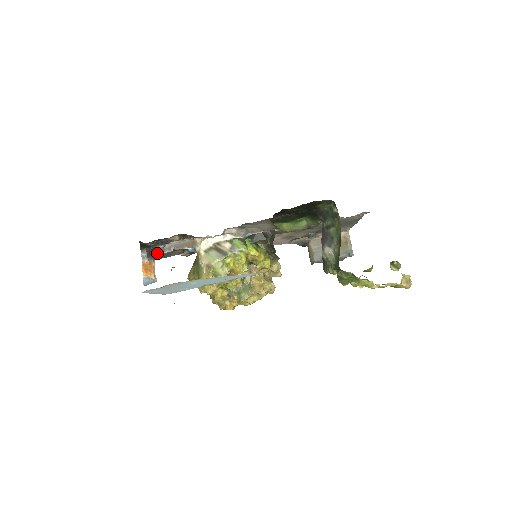
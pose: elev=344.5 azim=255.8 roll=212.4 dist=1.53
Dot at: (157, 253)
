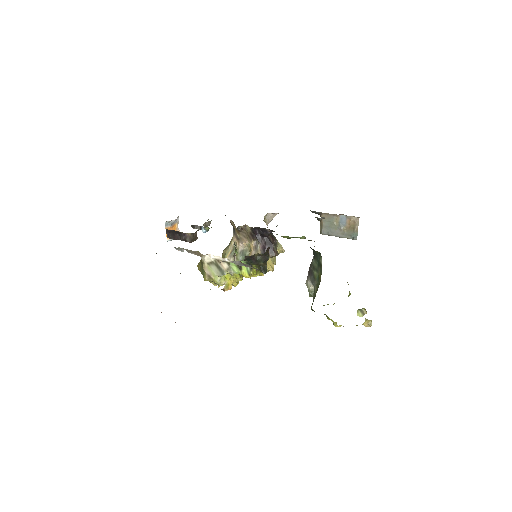
Dot at: (174, 239)
